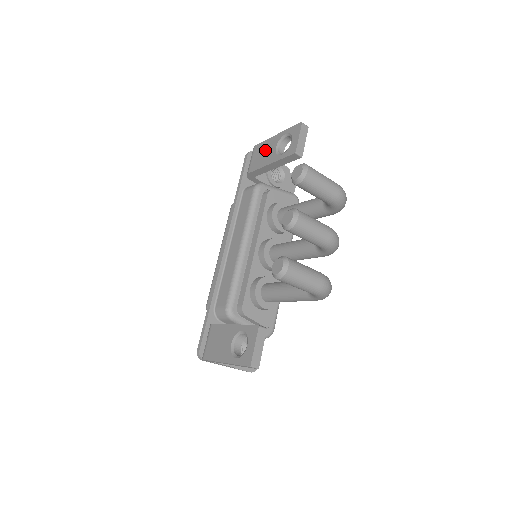
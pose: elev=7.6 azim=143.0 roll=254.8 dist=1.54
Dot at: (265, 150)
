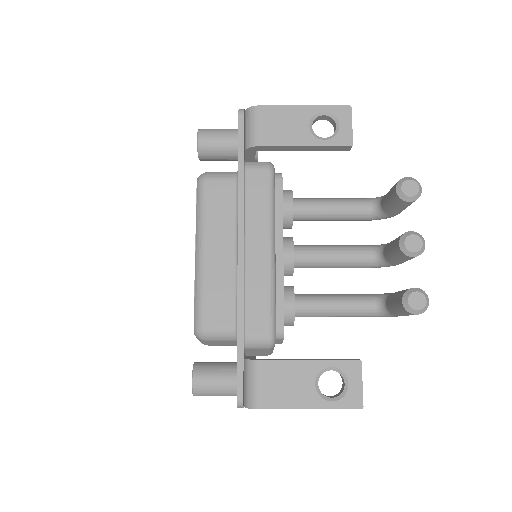
Dot at: (287, 121)
